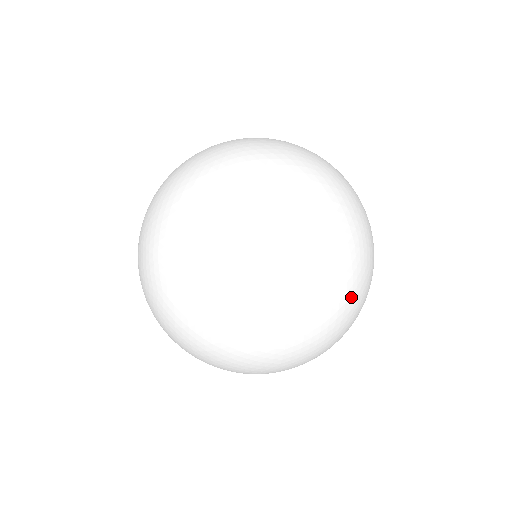
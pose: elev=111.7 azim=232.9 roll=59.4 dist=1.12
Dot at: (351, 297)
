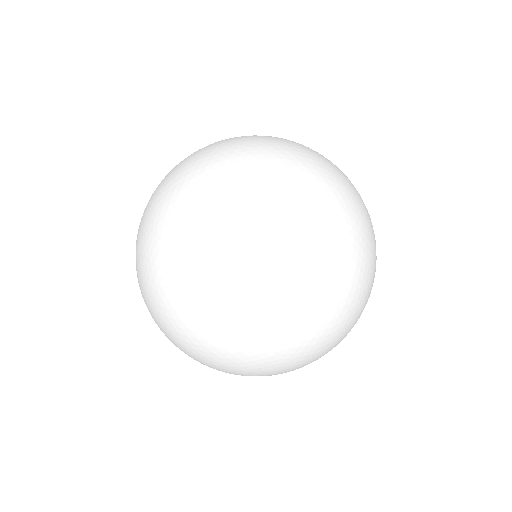
Dot at: (359, 309)
